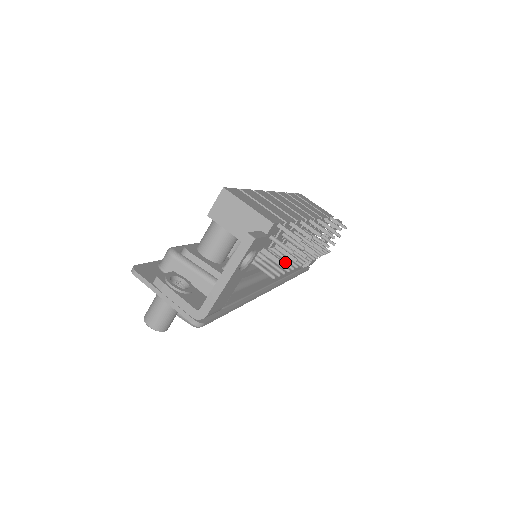
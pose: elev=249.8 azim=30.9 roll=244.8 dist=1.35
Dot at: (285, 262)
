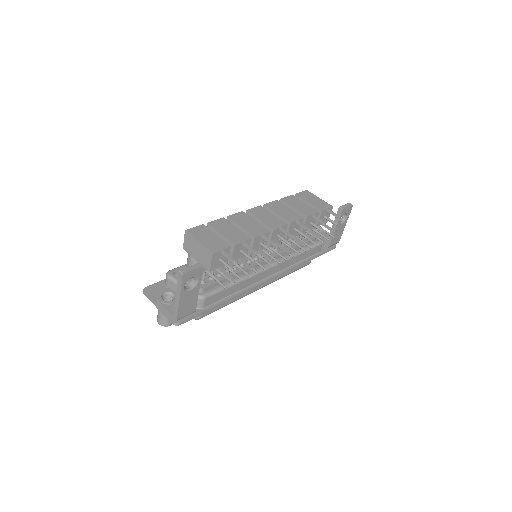
Dot at: occluded
